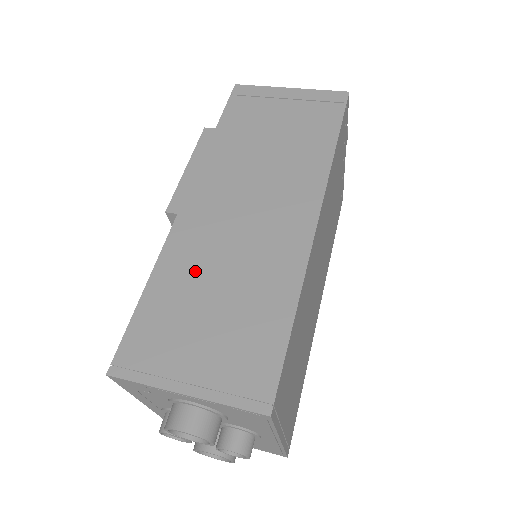
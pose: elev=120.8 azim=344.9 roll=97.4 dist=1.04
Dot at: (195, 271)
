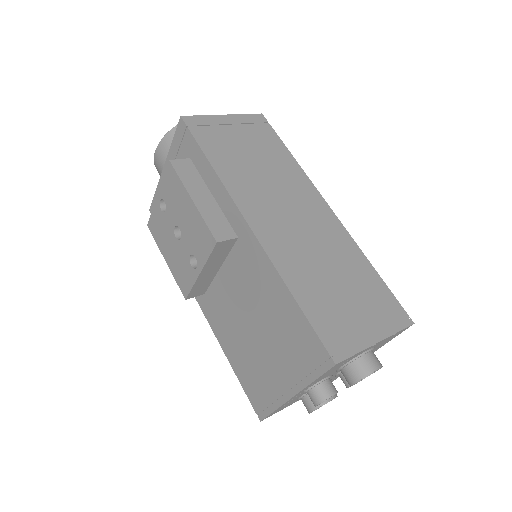
Dot at: (308, 270)
